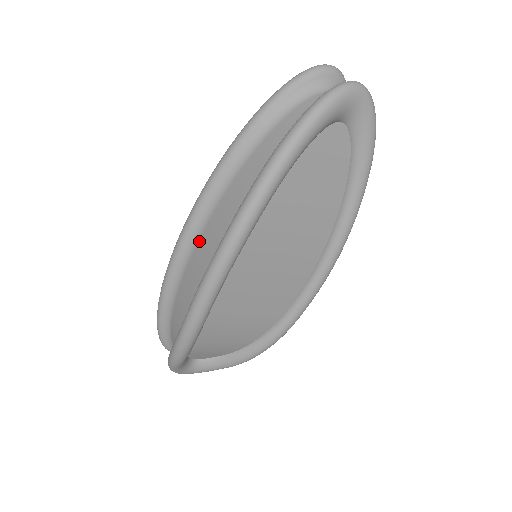
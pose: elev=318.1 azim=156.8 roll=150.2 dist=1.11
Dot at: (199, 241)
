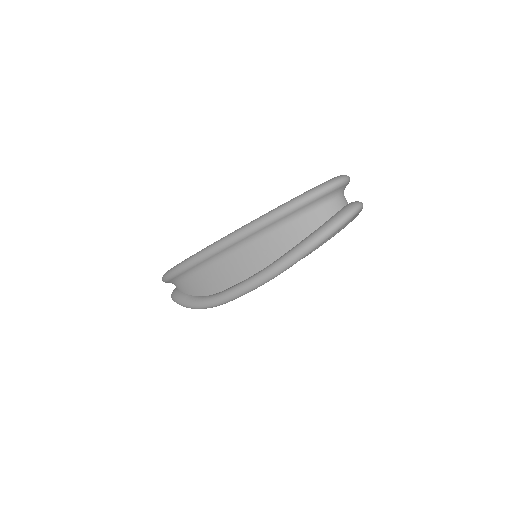
Dot at: (231, 256)
